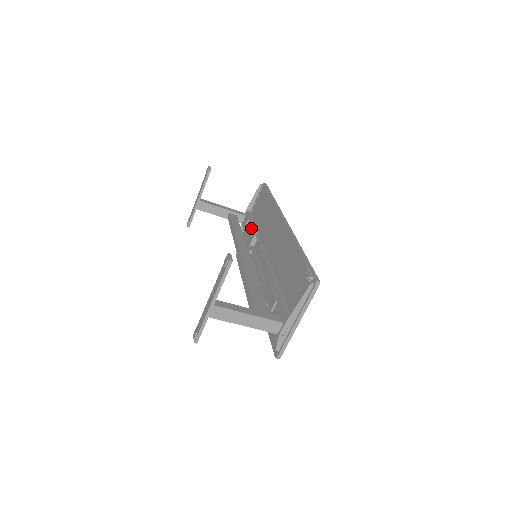
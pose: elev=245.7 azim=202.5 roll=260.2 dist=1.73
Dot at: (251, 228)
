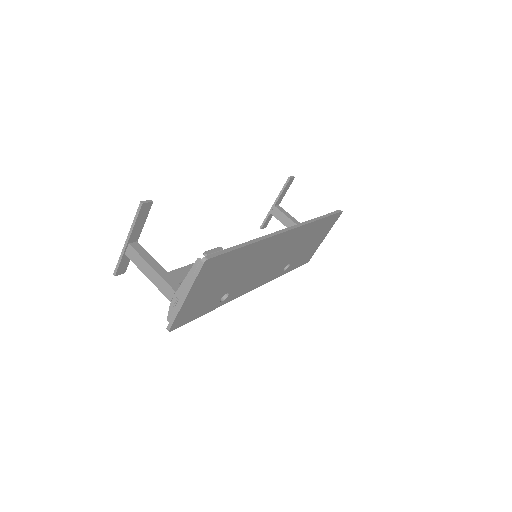
Dot at: occluded
